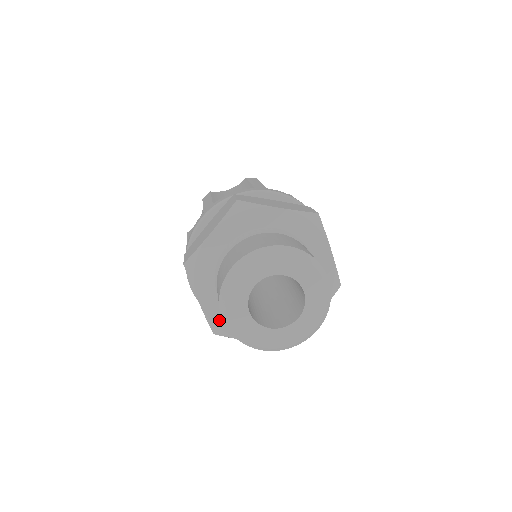
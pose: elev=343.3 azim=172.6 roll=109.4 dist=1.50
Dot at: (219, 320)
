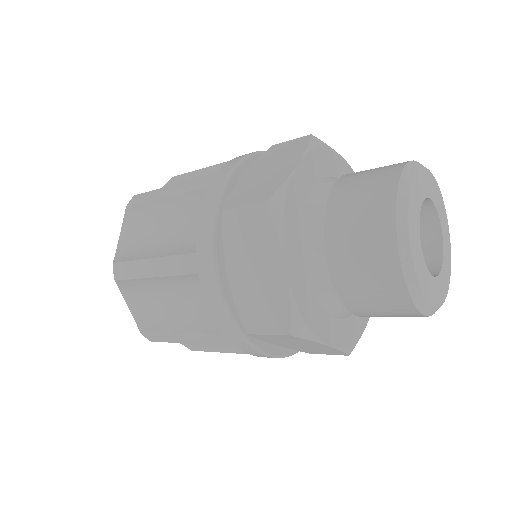
Dot at: (349, 336)
